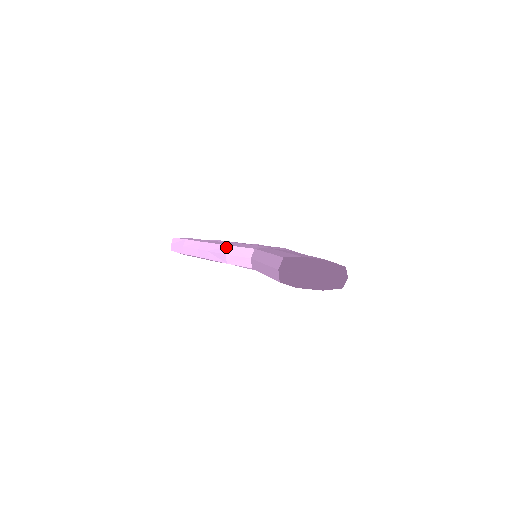
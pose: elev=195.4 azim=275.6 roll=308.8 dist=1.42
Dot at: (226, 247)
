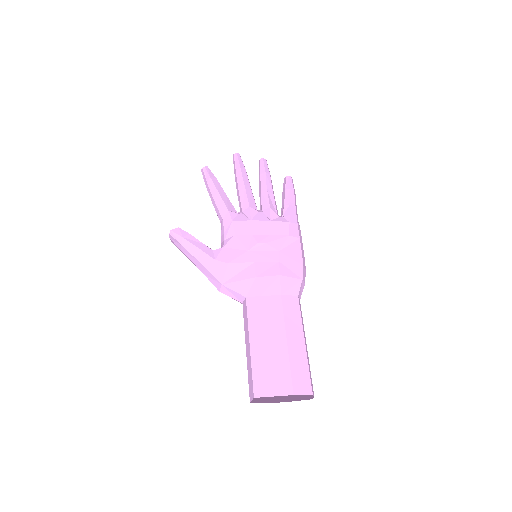
Dot at: (219, 284)
